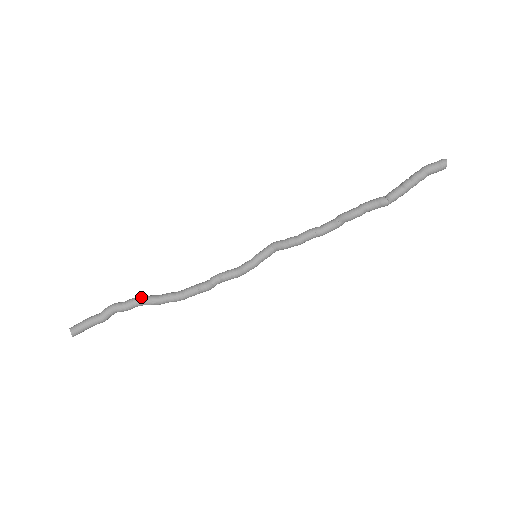
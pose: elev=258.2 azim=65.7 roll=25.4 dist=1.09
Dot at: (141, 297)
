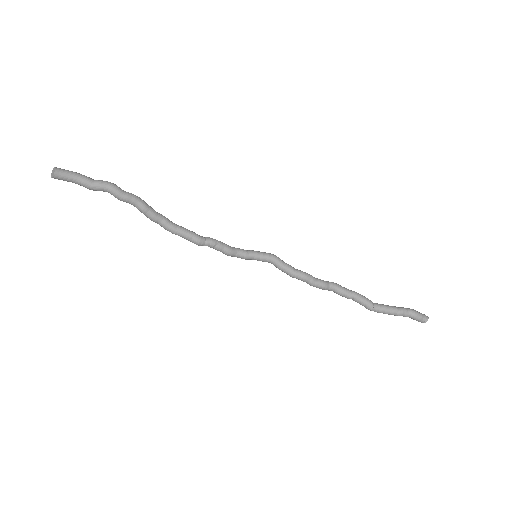
Dot at: (142, 201)
